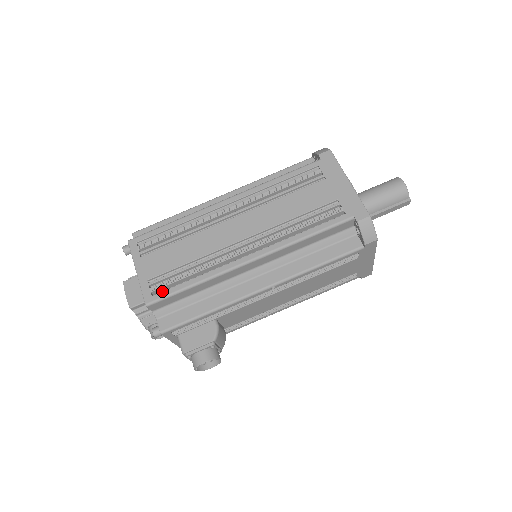
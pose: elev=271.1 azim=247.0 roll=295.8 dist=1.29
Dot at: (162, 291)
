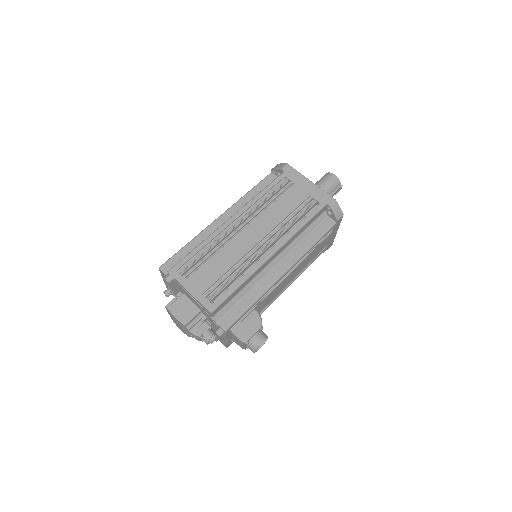
Dot at: (218, 298)
